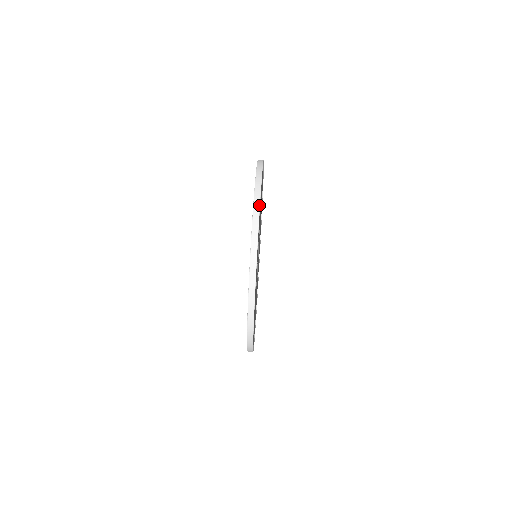
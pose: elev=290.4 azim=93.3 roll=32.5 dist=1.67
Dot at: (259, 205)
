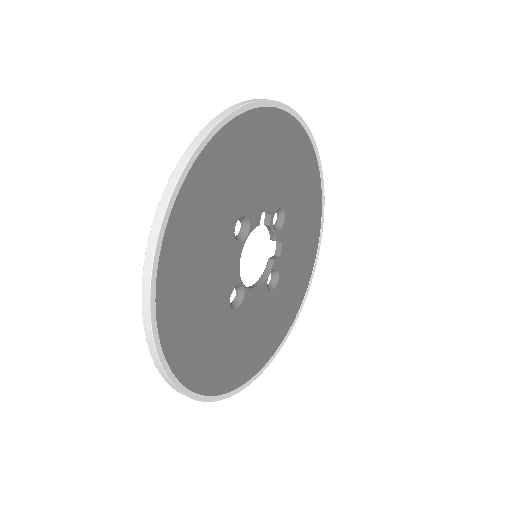
Dot at: (313, 137)
